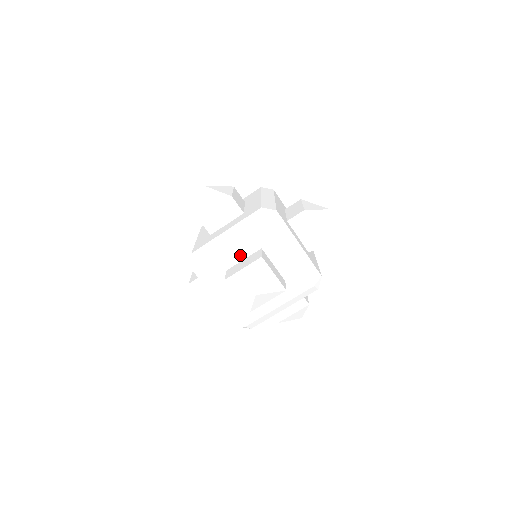
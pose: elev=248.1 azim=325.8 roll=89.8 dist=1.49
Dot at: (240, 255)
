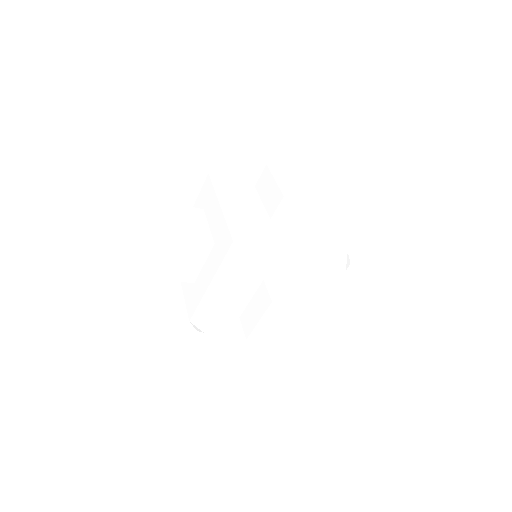
Dot at: (291, 278)
